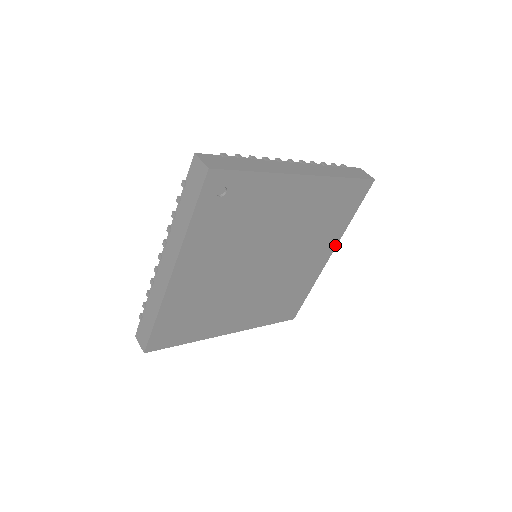
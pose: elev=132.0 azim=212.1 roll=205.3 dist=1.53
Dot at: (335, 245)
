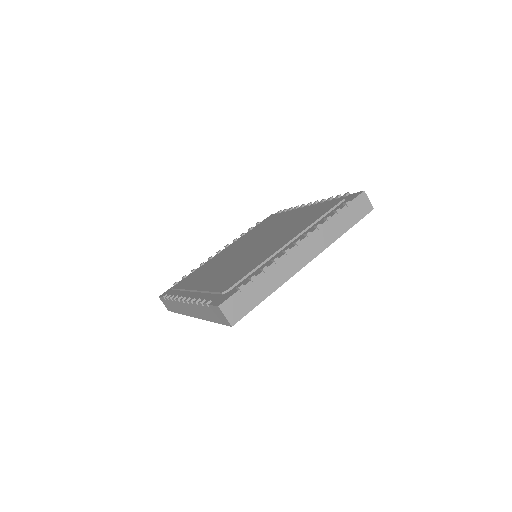
Dot at: occluded
